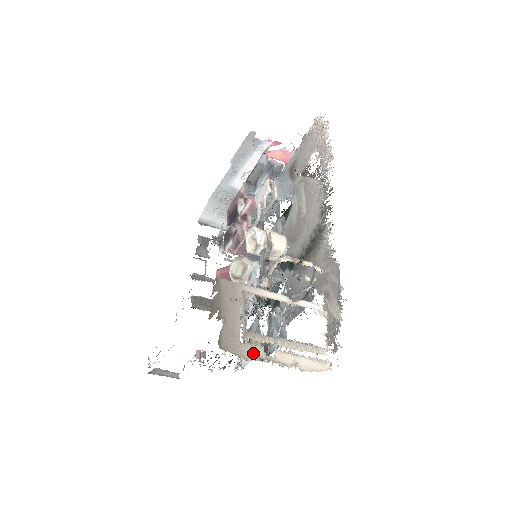
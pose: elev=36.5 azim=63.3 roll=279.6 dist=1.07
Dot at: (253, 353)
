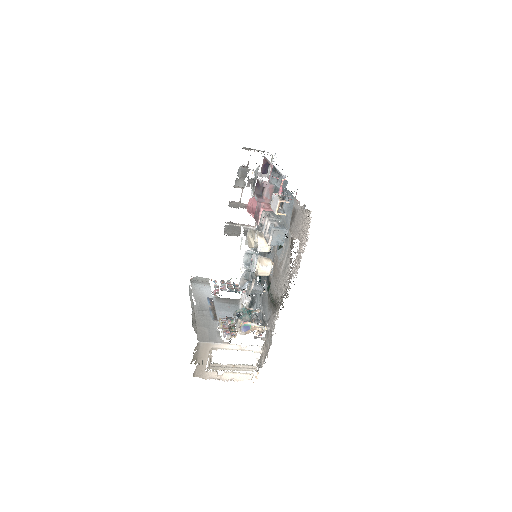
Dot at: (211, 376)
